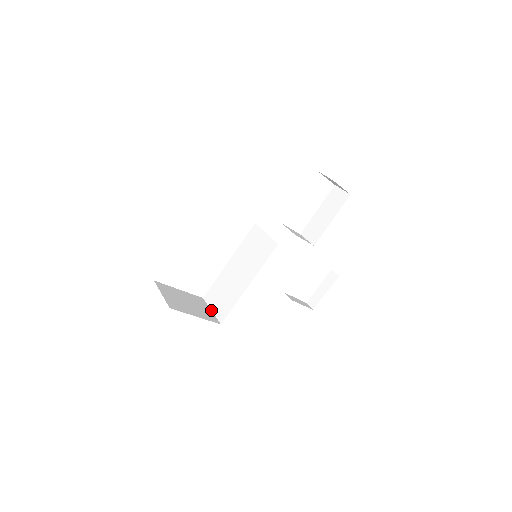
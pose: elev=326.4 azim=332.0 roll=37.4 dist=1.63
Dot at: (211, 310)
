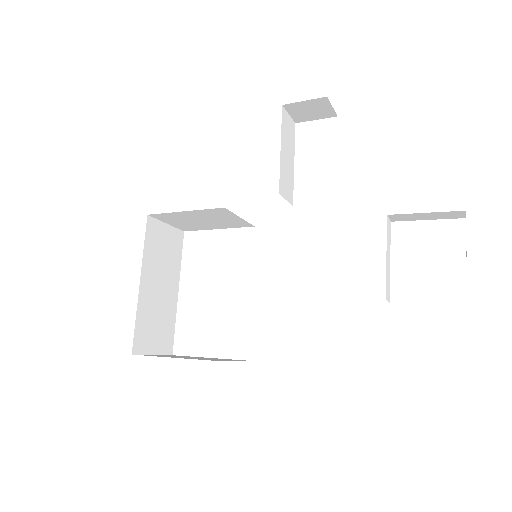
Dot at: (231, 360)
